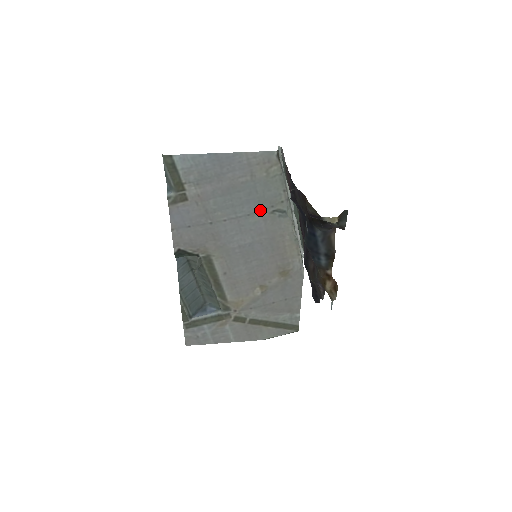
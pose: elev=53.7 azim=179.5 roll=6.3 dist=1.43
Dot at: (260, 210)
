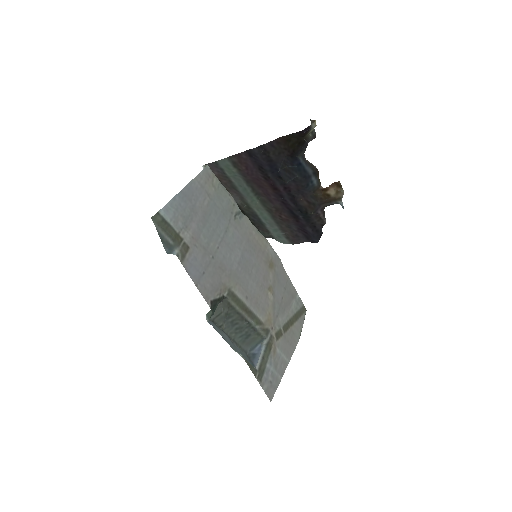
Dot at: (228, 222)
